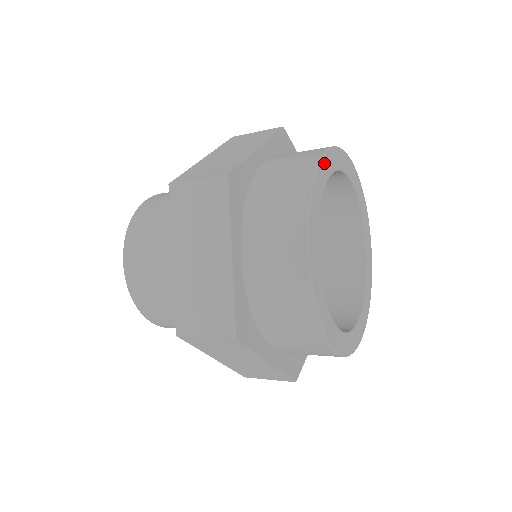
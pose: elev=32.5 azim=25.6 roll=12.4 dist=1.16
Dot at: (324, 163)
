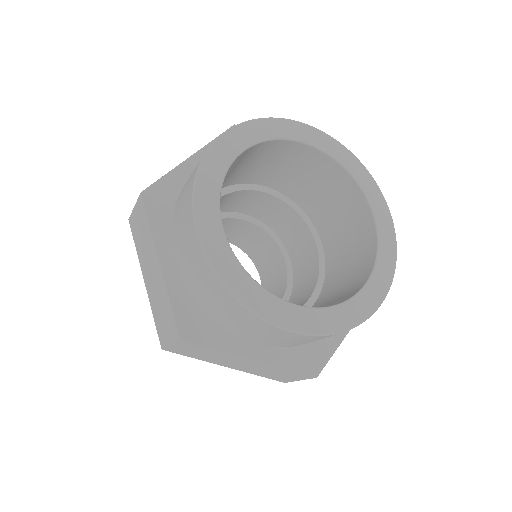
Dot at: (224, 142)
